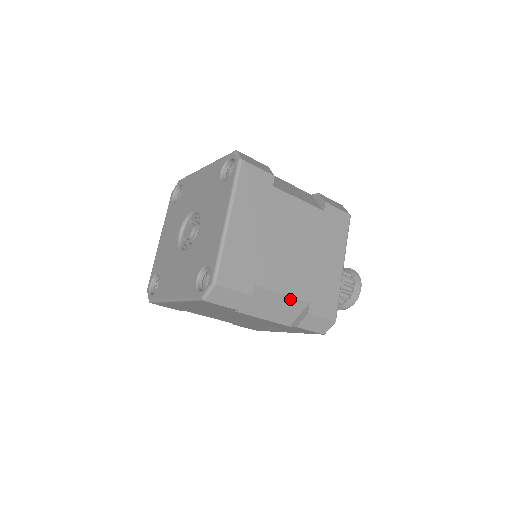
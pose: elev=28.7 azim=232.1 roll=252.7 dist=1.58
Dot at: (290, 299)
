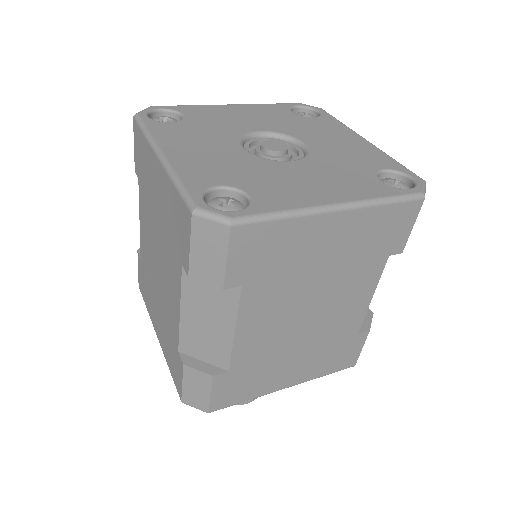
Dot at: (228, 343)
